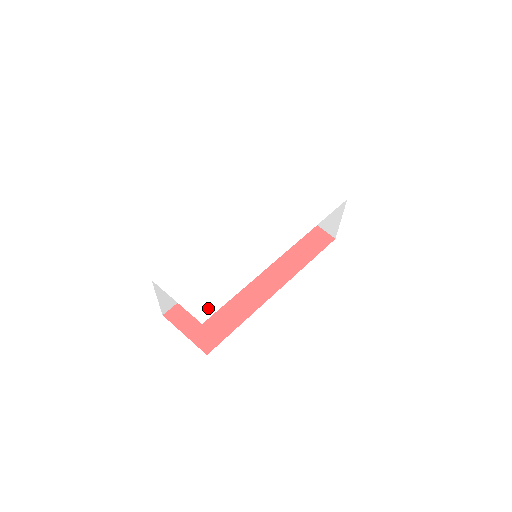
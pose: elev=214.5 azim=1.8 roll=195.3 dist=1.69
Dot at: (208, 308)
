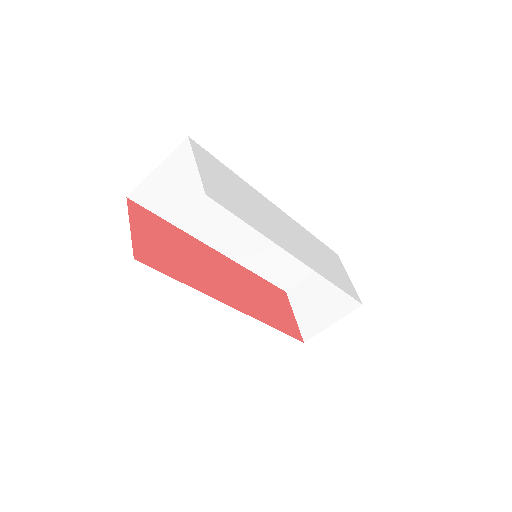
Dot at: (219, 198)
